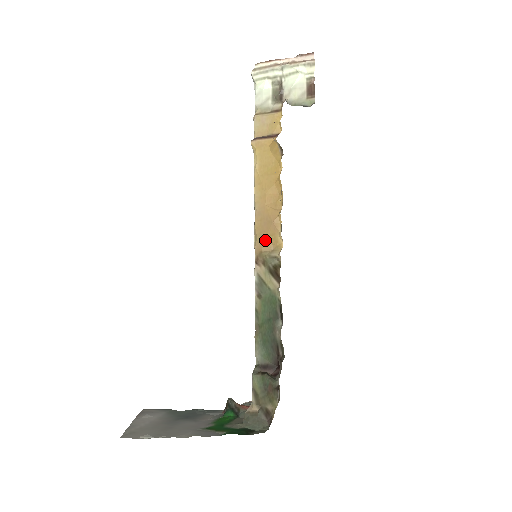
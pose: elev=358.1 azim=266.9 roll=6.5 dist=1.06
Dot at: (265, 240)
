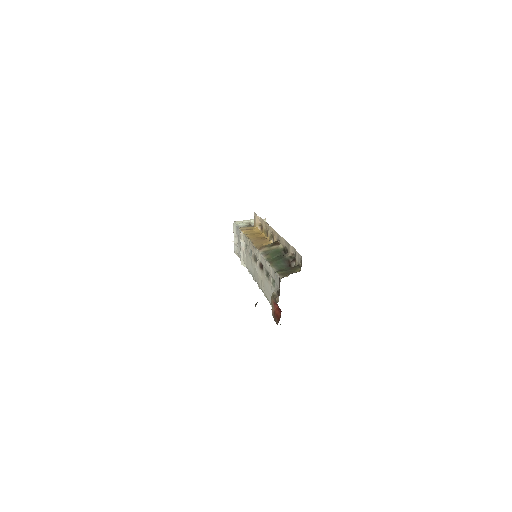
Dot at: (262, 244)
